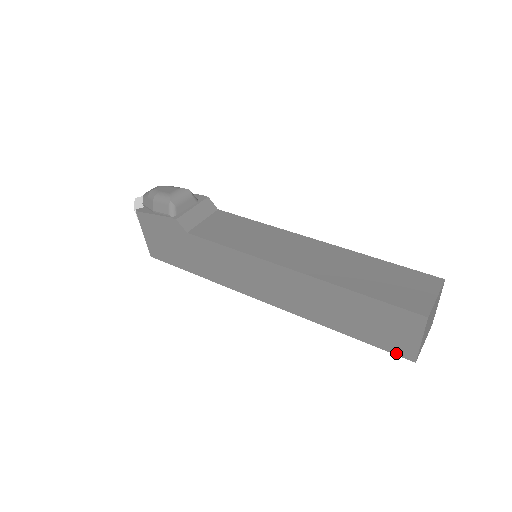
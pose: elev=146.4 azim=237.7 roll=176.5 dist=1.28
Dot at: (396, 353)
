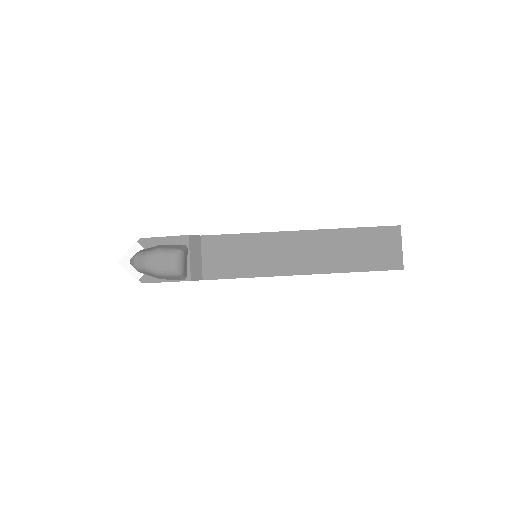
Dot at: occluded
